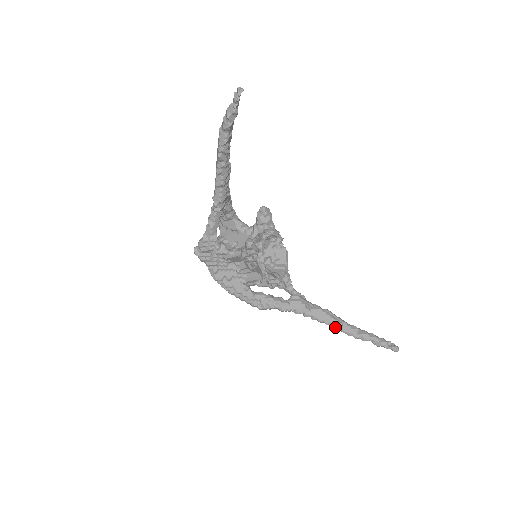
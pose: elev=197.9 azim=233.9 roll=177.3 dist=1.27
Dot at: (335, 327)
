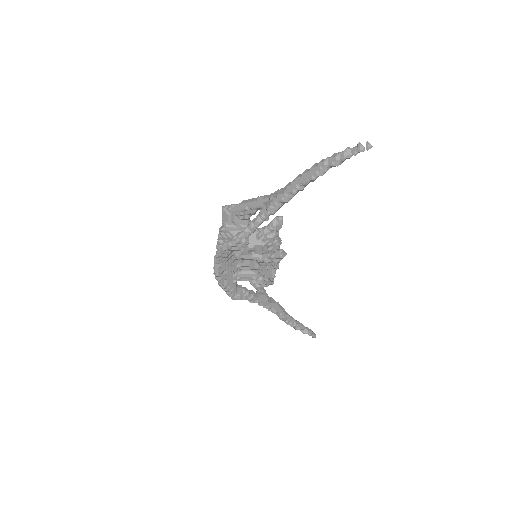
Dot at: (283, 318)
